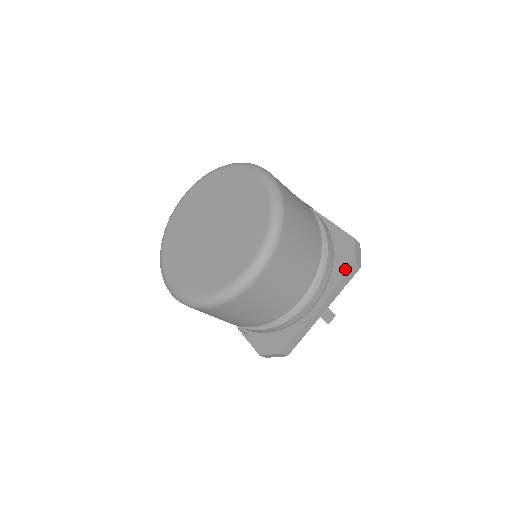
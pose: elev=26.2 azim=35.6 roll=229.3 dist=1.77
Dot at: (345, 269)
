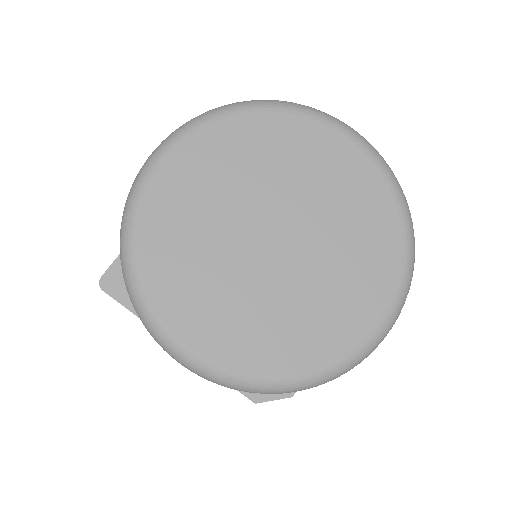
Dot at: occluded
